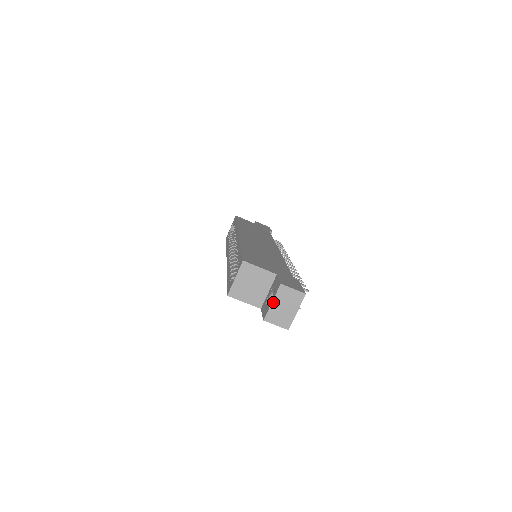
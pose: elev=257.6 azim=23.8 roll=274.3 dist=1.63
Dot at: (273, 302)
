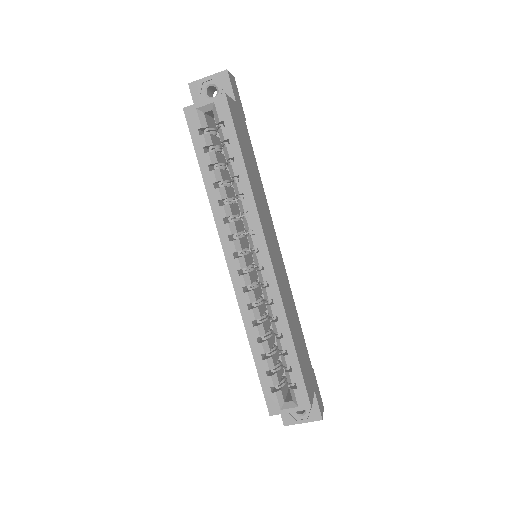
Dot at: occluded
